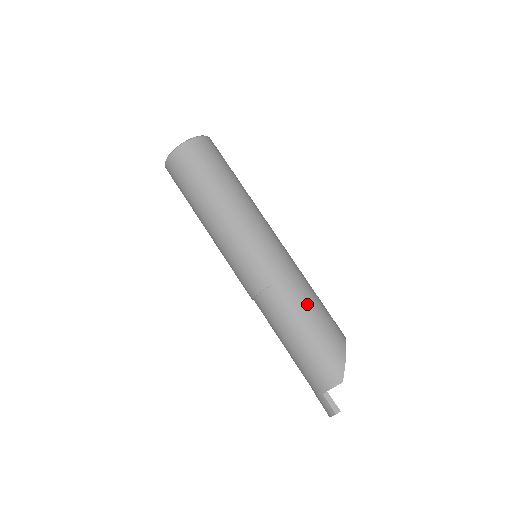
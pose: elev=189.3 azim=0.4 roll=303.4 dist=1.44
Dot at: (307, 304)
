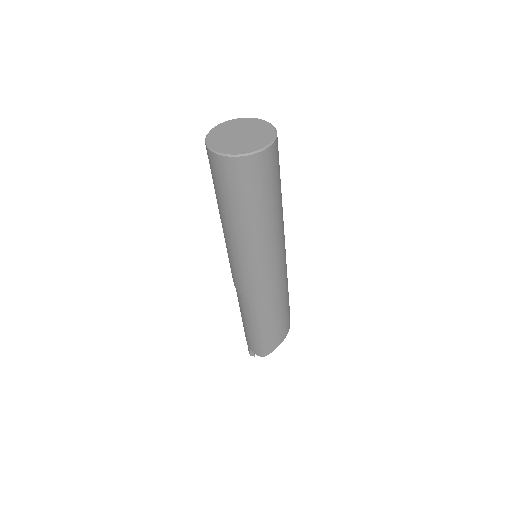
Dot at: (270, 318)
